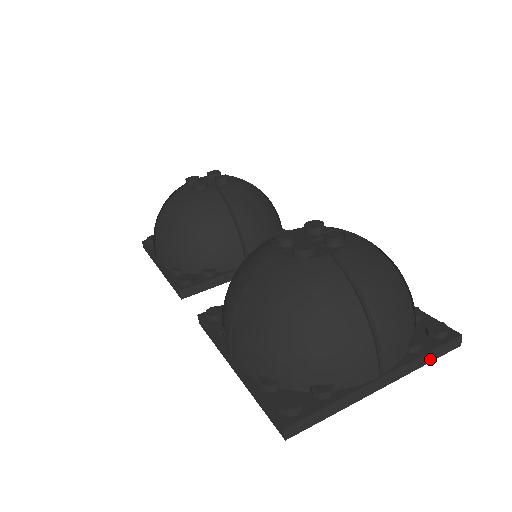
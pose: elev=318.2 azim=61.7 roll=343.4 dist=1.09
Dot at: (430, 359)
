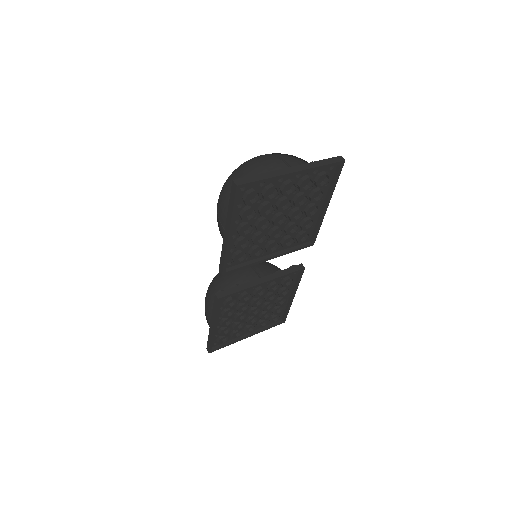
Dot at: (324, 164)
